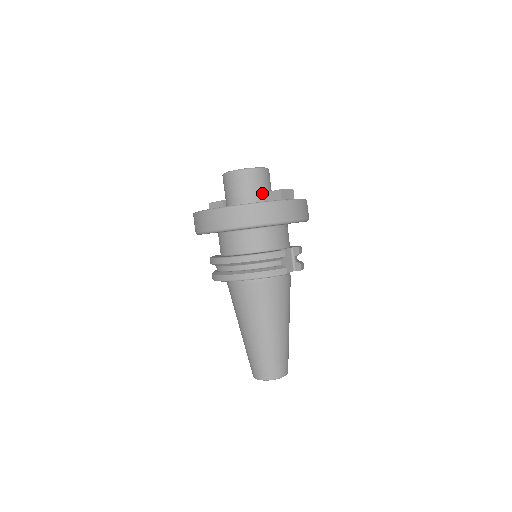
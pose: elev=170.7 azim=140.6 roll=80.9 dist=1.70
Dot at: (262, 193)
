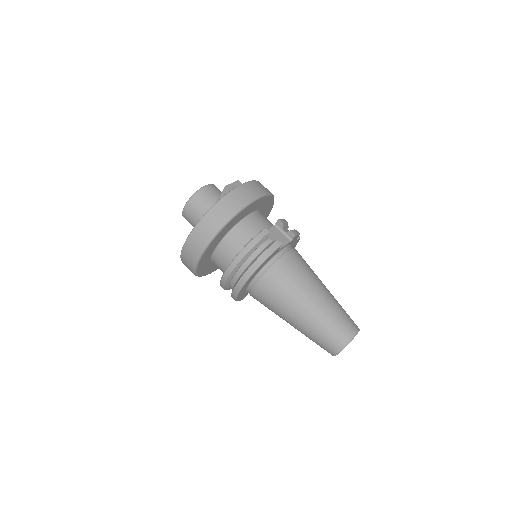
Dot at: occluded
